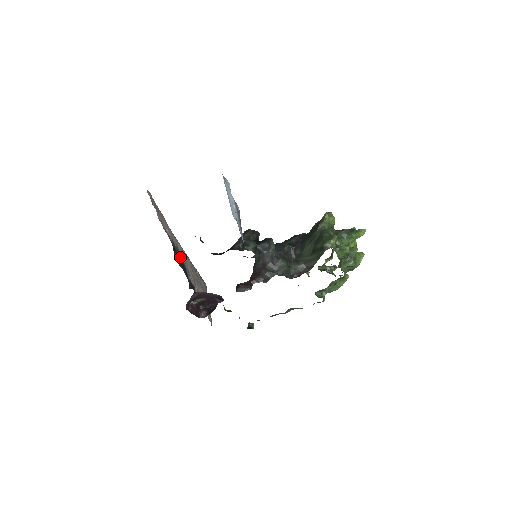
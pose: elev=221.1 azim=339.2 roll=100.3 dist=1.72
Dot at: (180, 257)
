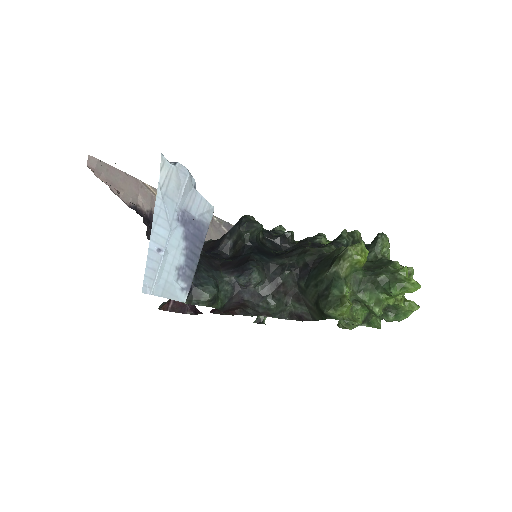
Dot at: occluded
